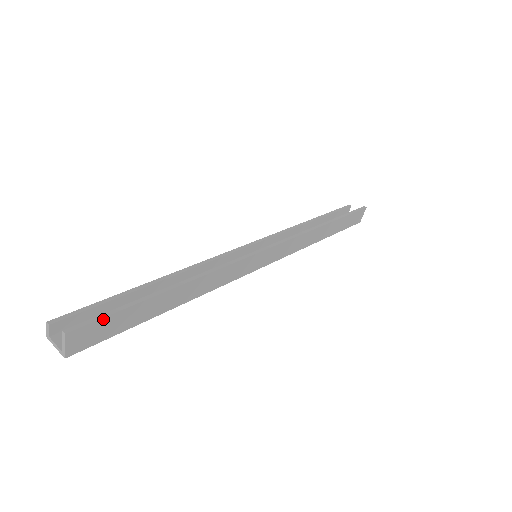
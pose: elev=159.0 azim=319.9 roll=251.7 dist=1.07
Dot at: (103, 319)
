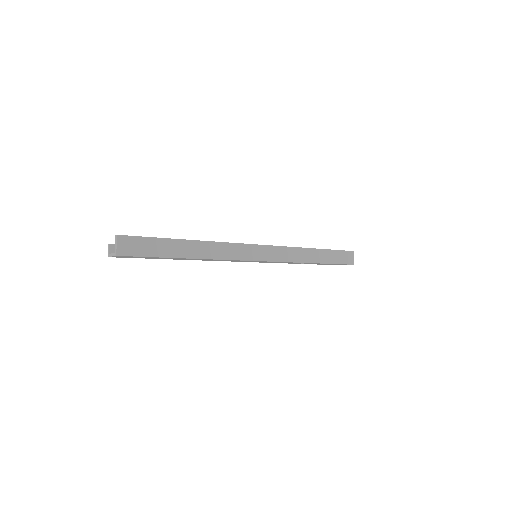
Dot at: (140, 238)
